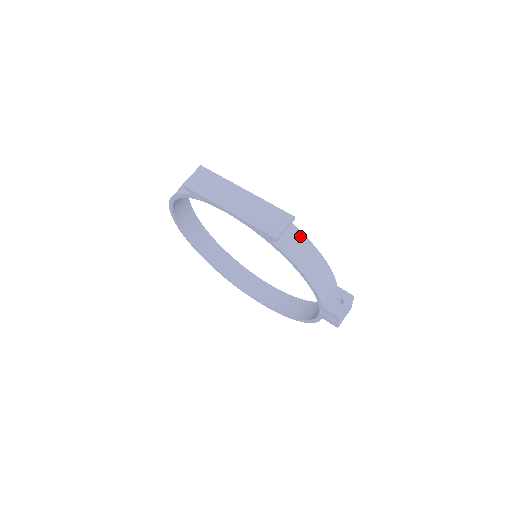
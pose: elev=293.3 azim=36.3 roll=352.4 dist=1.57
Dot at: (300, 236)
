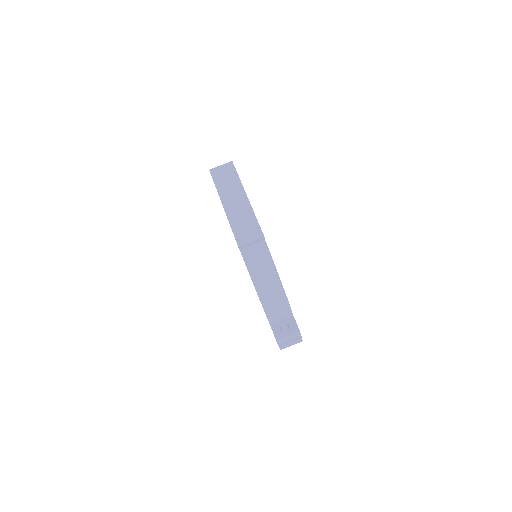
Dot at: (267, 255)
